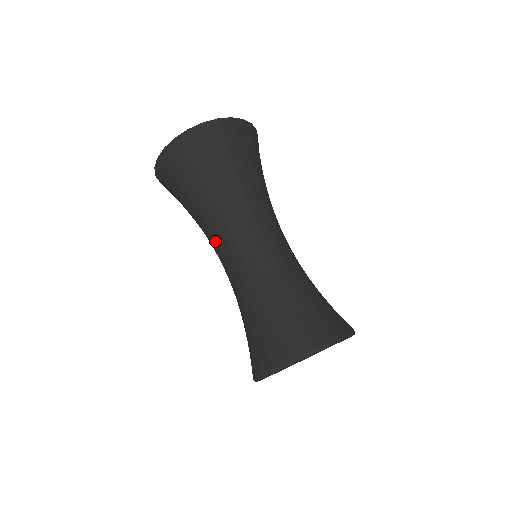
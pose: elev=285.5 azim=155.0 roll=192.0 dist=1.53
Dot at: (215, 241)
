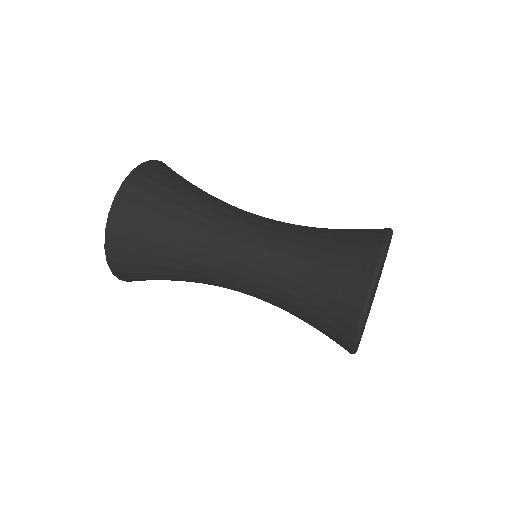
Dot at: (228, 220)
